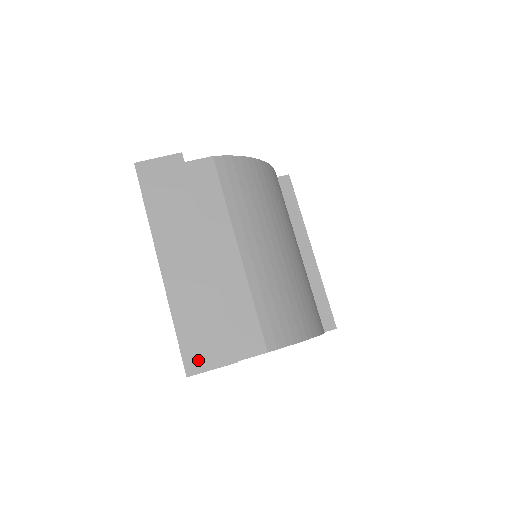
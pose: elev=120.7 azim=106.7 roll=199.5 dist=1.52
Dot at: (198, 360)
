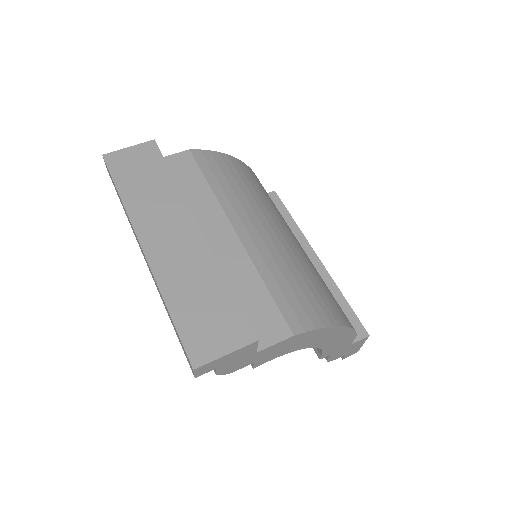
Dot at: (205, 346)
